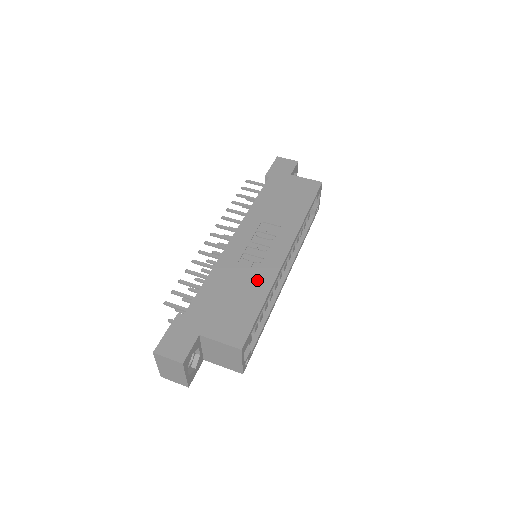
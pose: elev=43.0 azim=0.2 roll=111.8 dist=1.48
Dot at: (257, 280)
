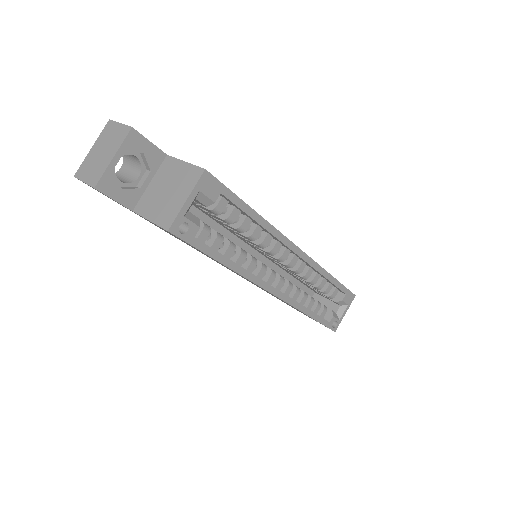
Dot at: occluded
